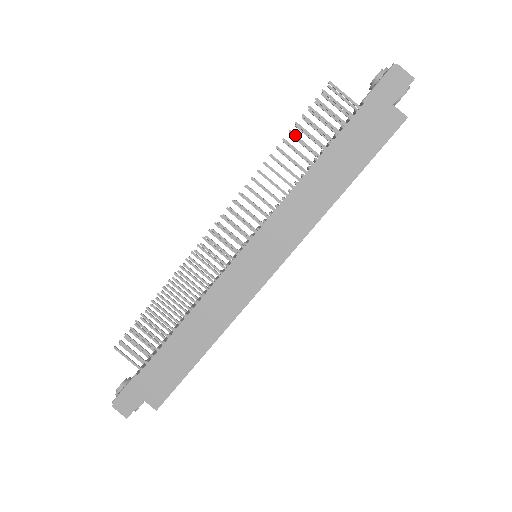
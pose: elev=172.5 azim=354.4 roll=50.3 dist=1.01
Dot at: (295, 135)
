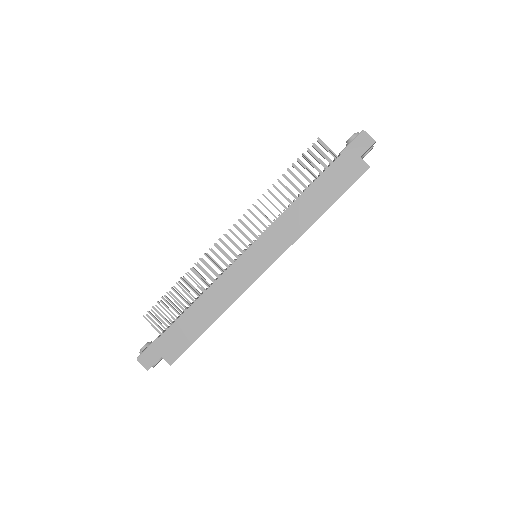
Dot at: (291, 172)
